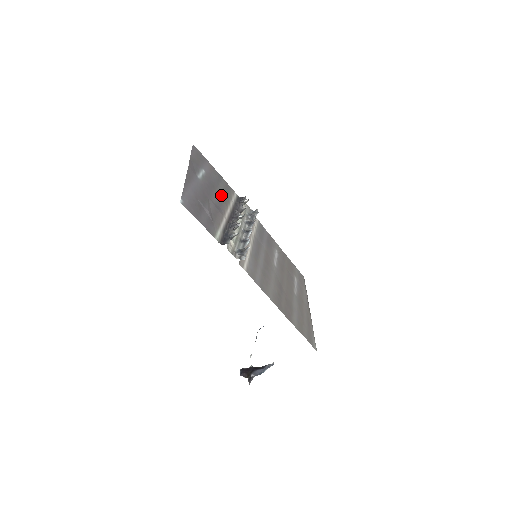
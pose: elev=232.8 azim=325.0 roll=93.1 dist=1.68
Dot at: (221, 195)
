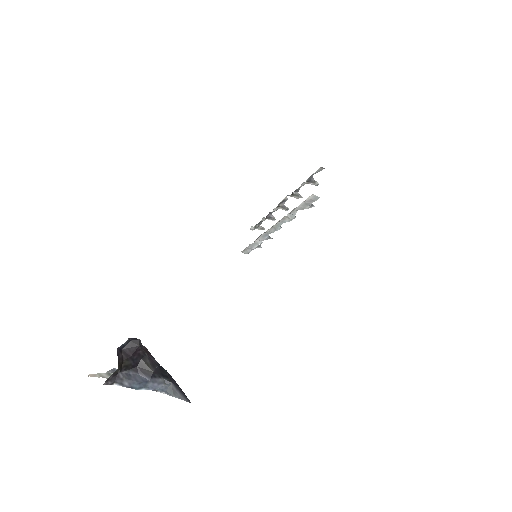
Dot at: occluded
